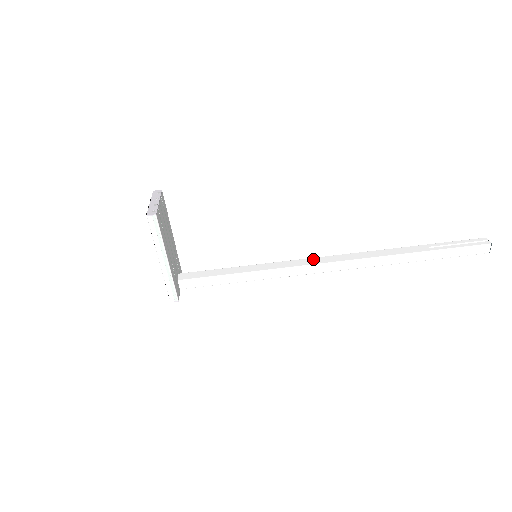
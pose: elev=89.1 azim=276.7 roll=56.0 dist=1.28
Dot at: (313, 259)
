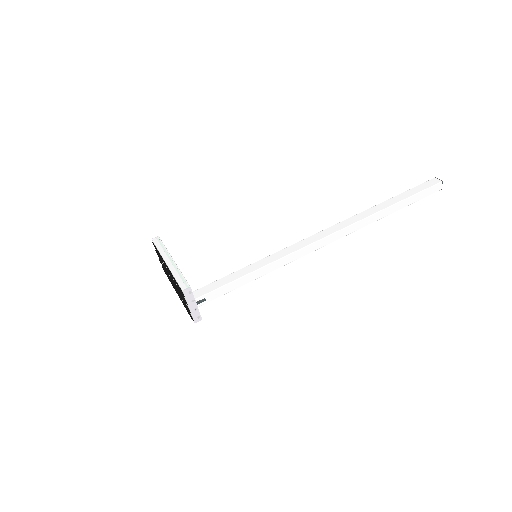
Dot at: occluded
